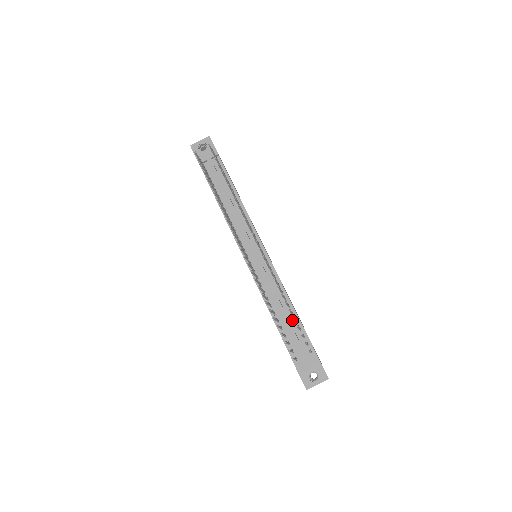
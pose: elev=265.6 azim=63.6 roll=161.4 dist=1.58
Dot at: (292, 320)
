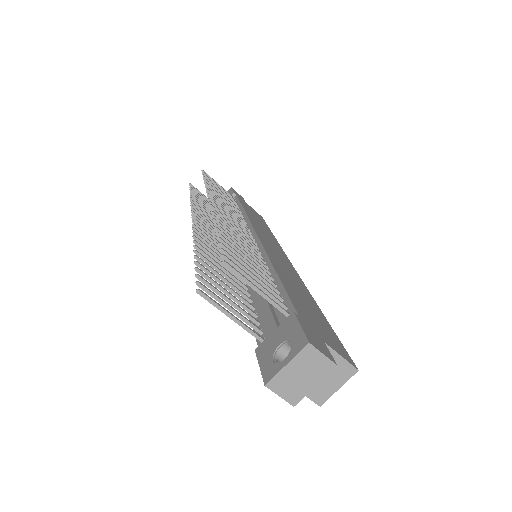
Dot at: occluded
